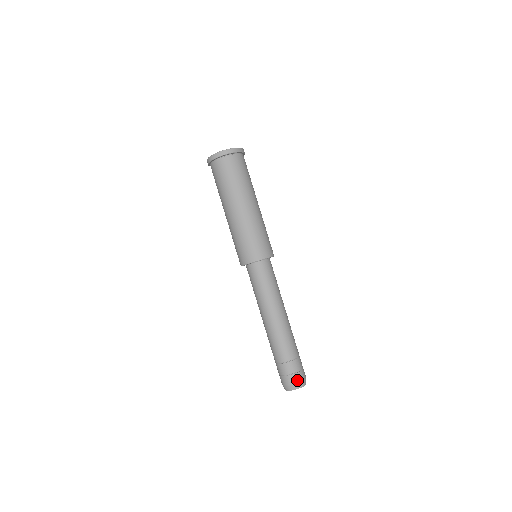
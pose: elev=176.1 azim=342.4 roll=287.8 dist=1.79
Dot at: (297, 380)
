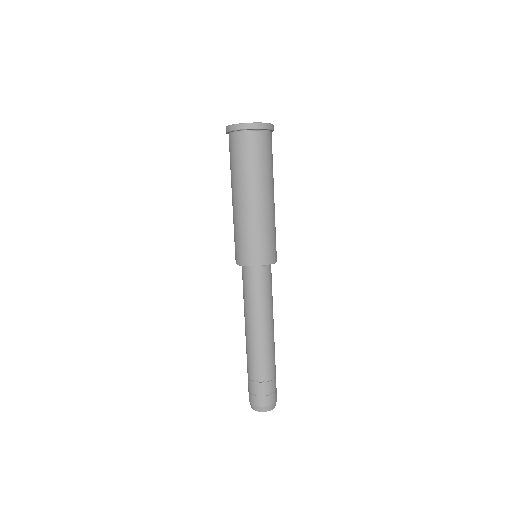
Dot at: (276, 398)
